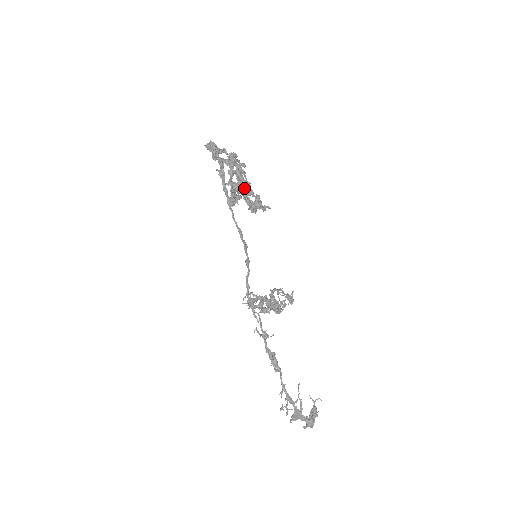
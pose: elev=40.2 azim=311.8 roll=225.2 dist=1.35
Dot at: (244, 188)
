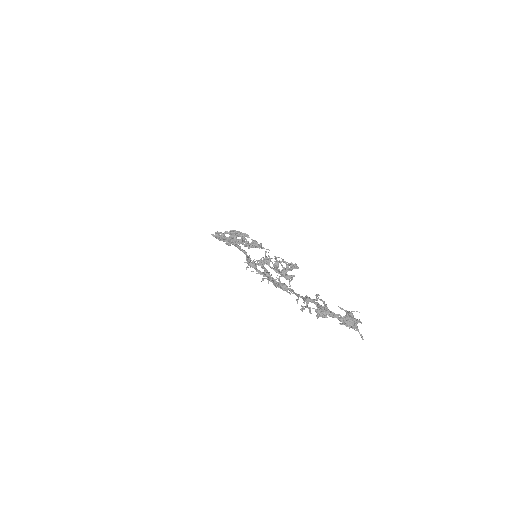
Dot at: occluded
